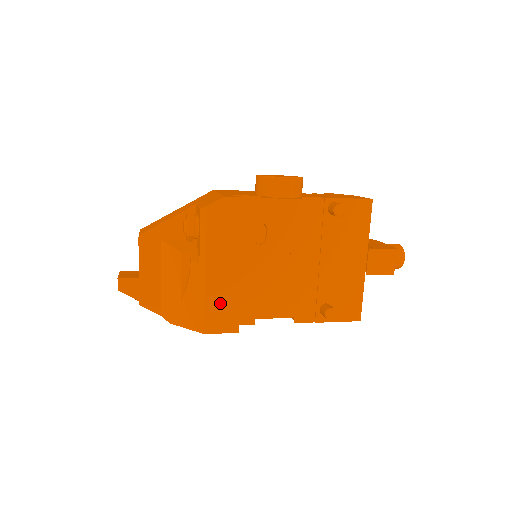
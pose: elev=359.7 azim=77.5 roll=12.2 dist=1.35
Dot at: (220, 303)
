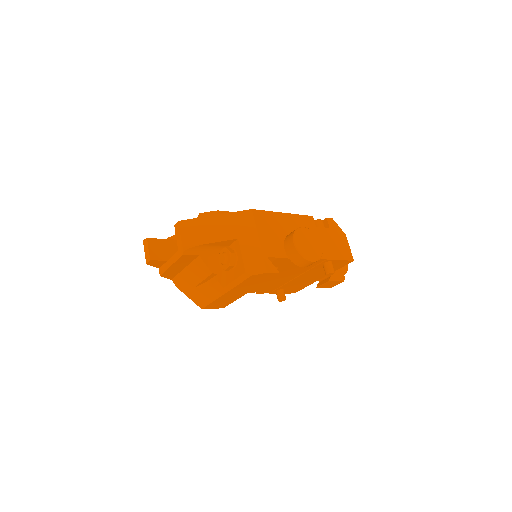
Dot at: (222, 301)
